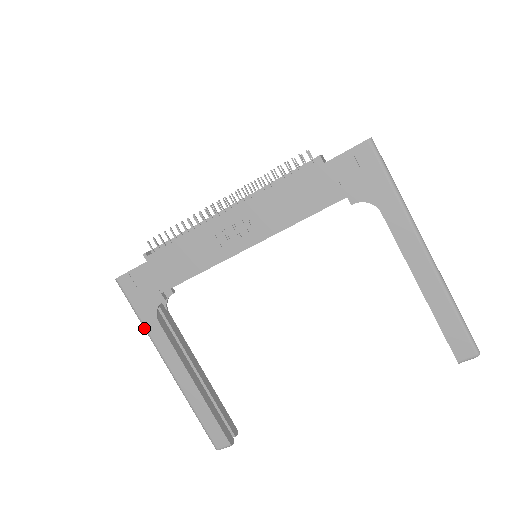
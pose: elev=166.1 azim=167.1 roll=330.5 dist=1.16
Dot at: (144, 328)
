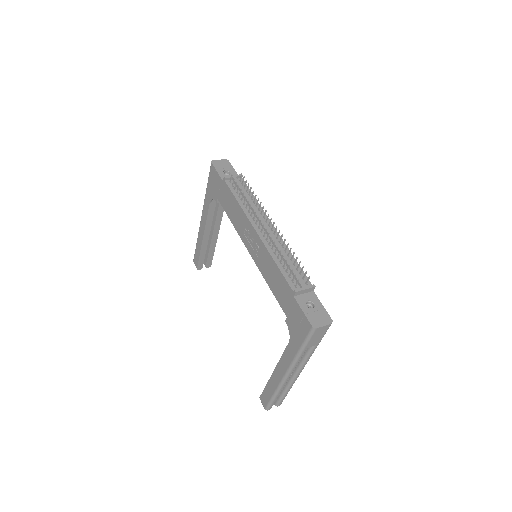
Dot at: (206, 194)
